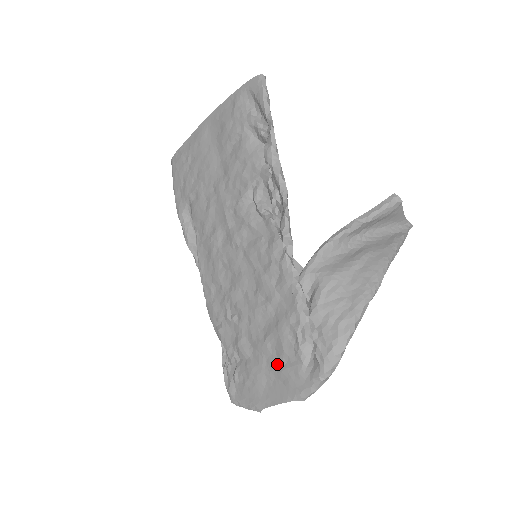
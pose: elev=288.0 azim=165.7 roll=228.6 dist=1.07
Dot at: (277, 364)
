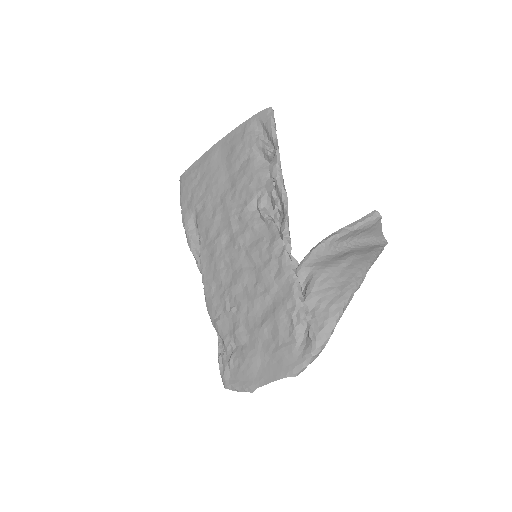
Dot at: (272, 346)
